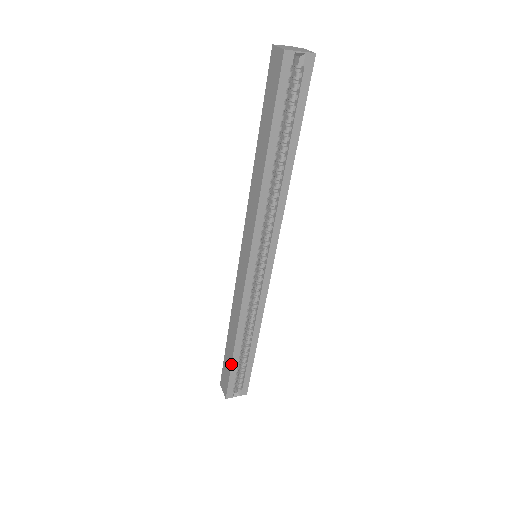
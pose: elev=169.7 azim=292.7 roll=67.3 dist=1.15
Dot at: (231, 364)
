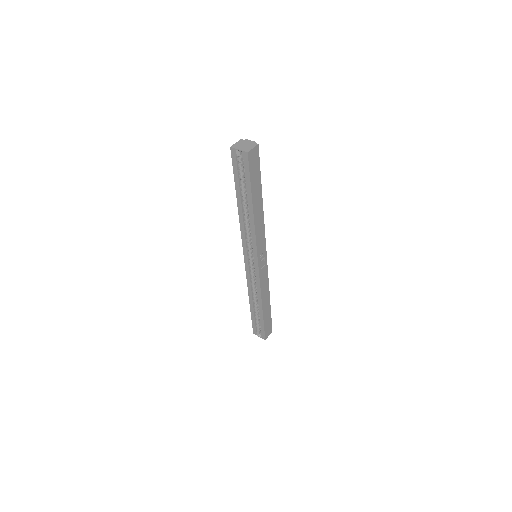
Dot at: (251, 313)
